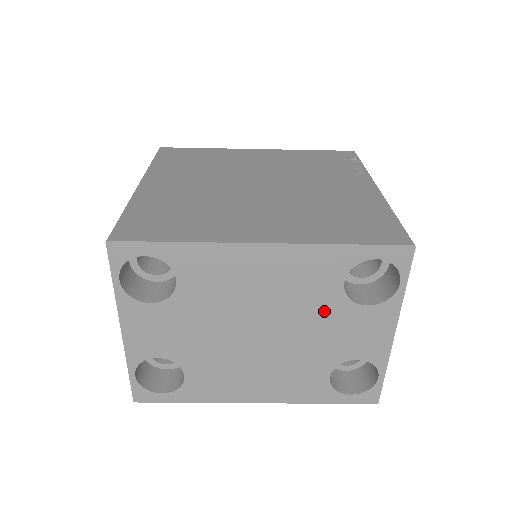
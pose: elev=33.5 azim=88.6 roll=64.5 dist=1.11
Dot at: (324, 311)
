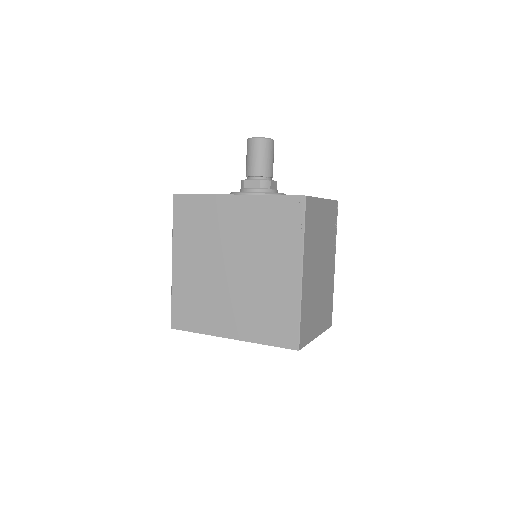
Dot at: occluded
